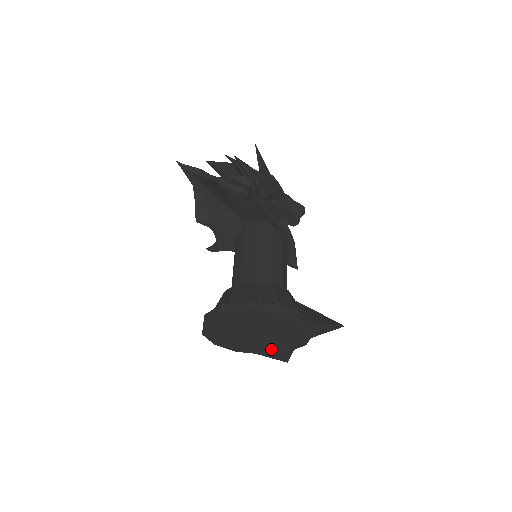
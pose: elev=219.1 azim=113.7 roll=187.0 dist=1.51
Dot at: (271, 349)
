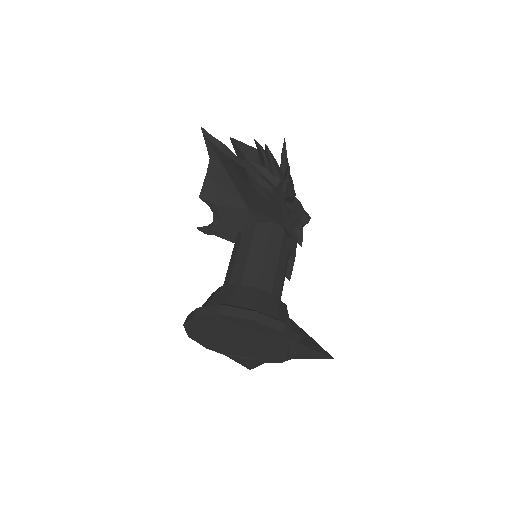
Dot at: (244, 356)
